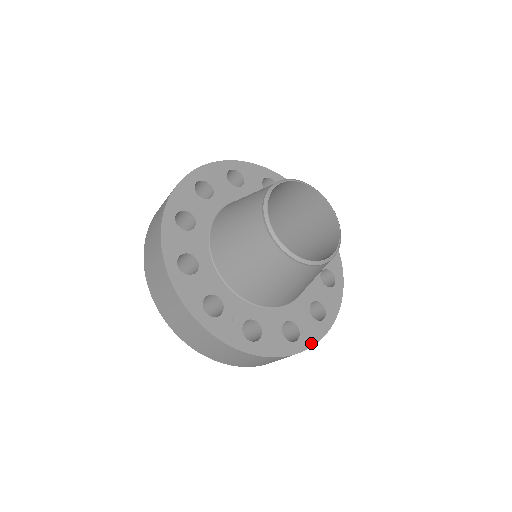
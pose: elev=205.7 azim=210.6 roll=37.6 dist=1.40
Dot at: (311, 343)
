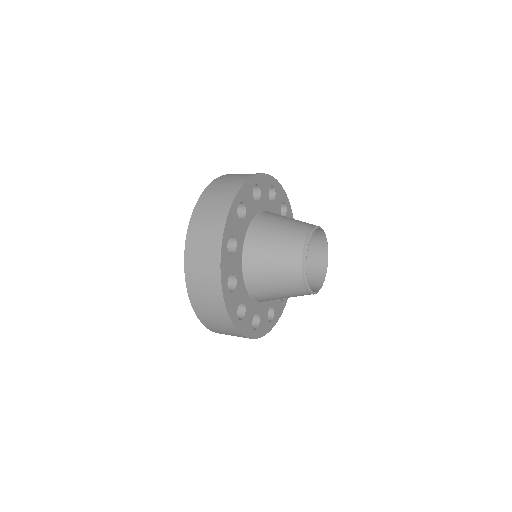
Dot at: (278, 319)
